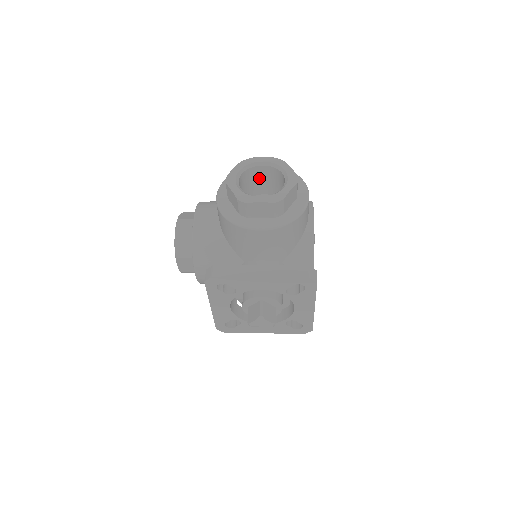
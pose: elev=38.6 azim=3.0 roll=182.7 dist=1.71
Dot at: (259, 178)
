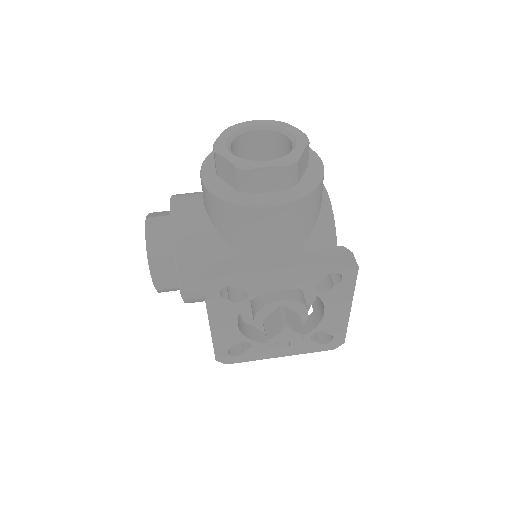
Dot at: (252, 149)
